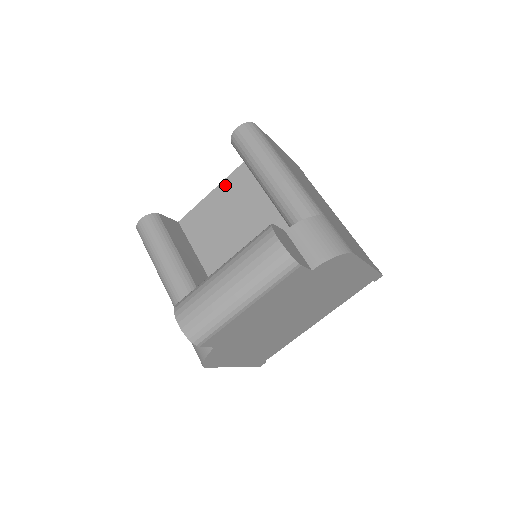
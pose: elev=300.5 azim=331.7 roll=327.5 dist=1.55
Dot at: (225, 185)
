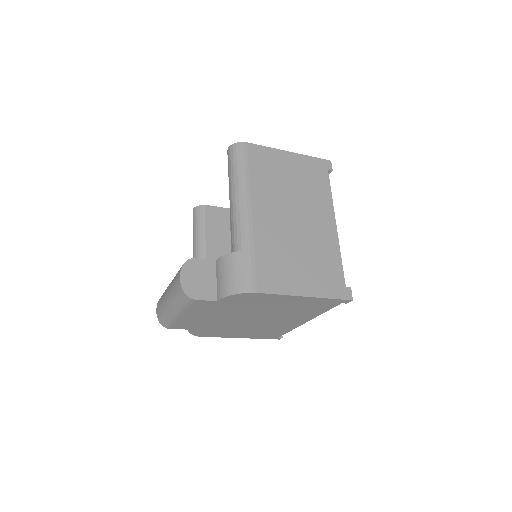
Dot at: occluded
